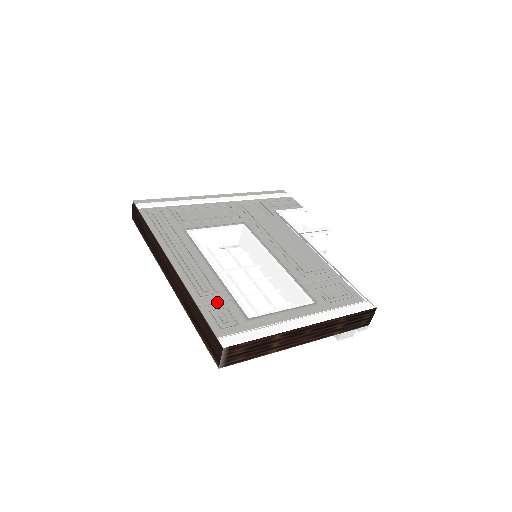
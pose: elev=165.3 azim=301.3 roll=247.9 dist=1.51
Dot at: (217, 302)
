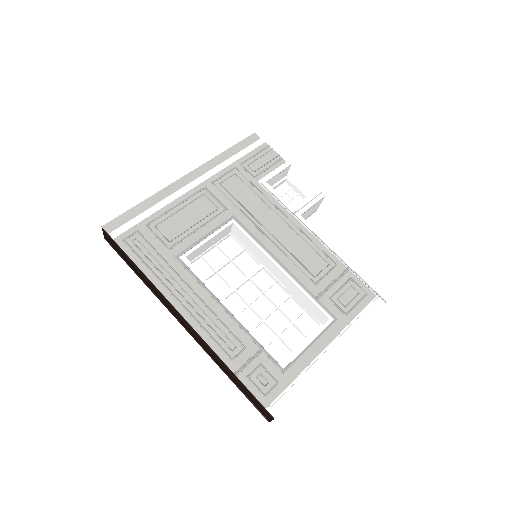
Dot at: (250, 361)
